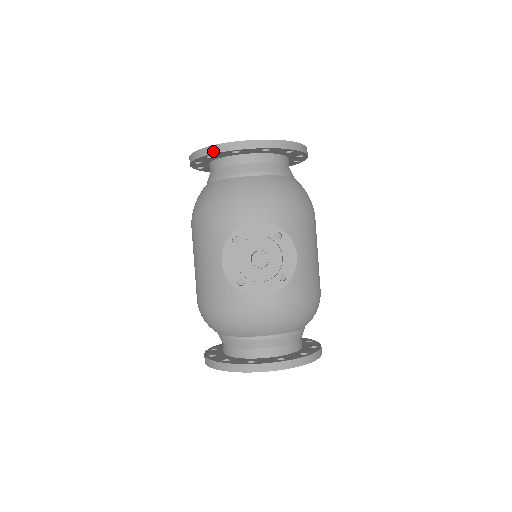
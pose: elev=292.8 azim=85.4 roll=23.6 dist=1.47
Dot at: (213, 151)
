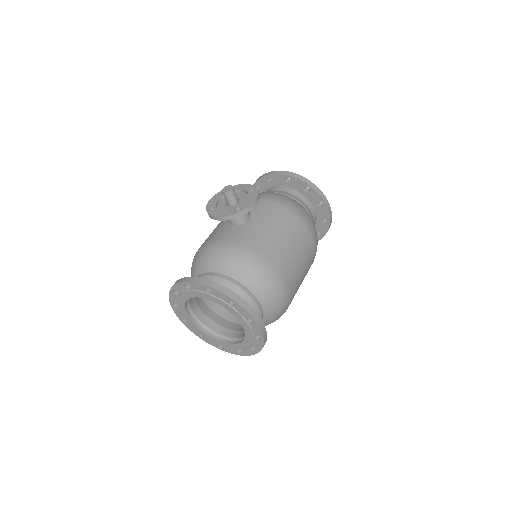
Dot at: (258, 179)
